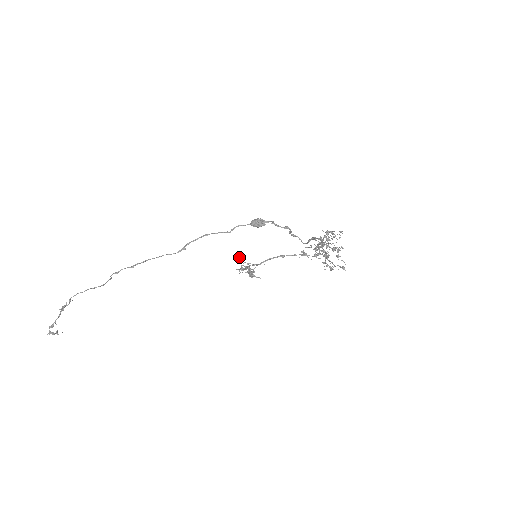
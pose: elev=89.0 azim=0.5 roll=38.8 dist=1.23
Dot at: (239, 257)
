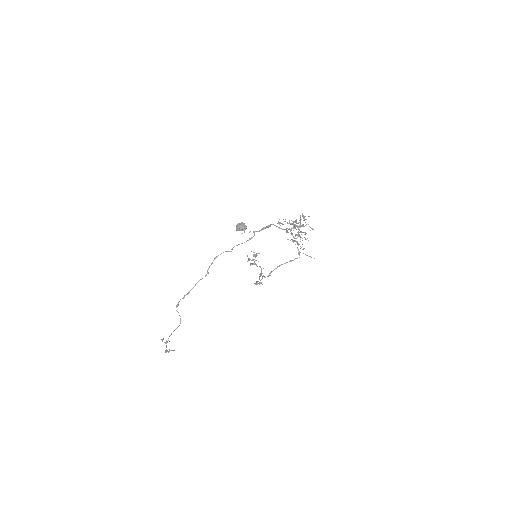
Dot at: occluded
